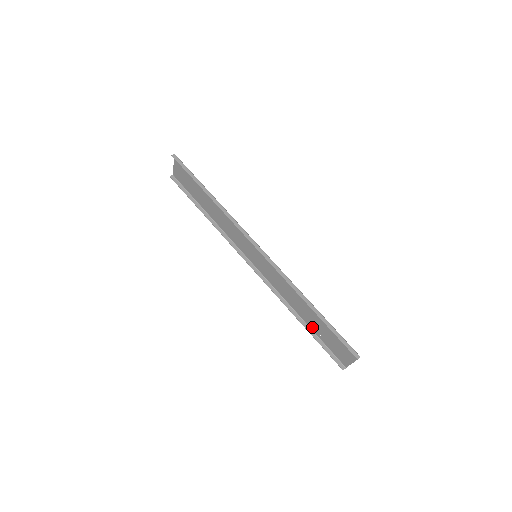
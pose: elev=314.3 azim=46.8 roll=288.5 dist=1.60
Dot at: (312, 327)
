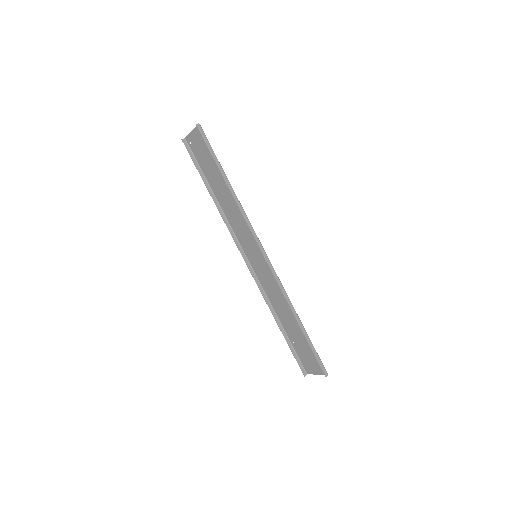
Dot at: (288, 333)
